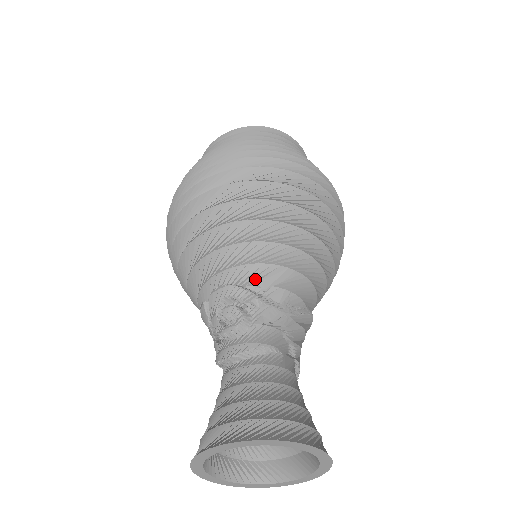
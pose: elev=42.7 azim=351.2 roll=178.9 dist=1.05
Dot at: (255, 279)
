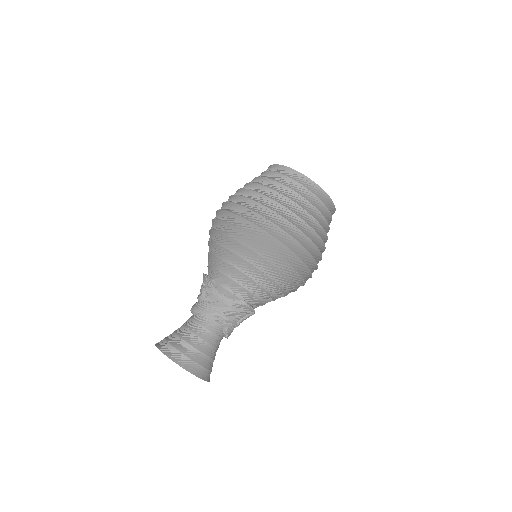
Dot at: (213, 277)
